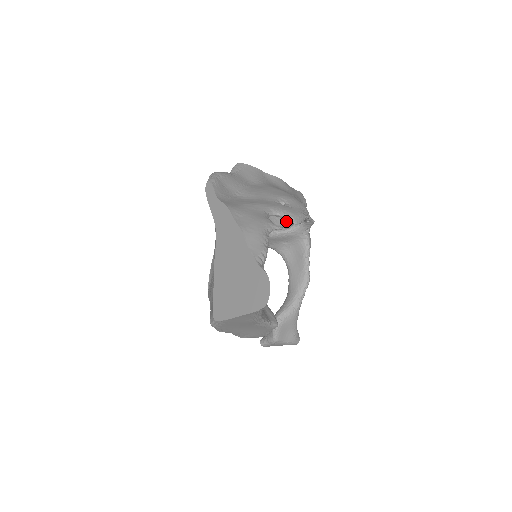
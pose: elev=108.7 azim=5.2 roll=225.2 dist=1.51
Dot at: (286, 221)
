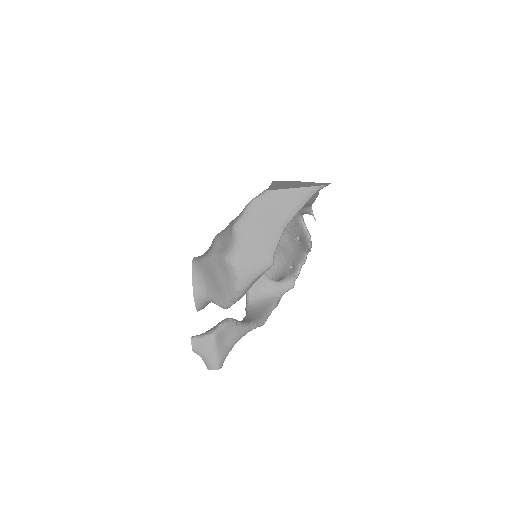
Dot at: occluded
